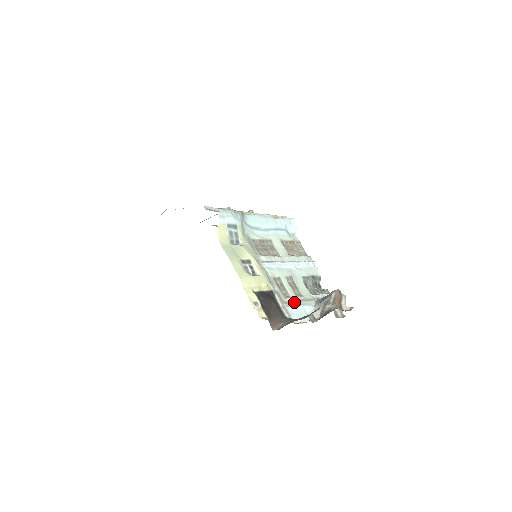
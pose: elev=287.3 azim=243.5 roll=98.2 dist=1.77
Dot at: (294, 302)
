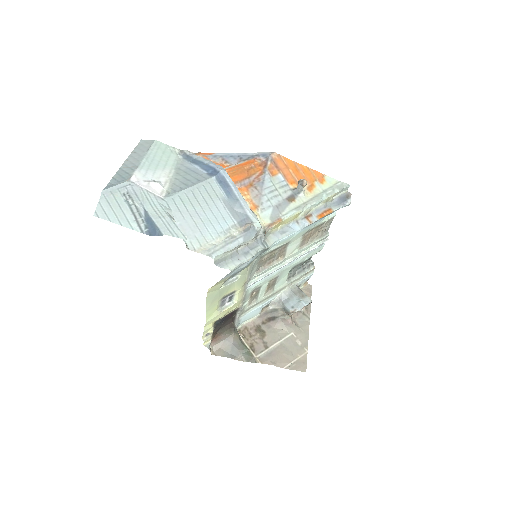
Dot at: (256, 304)
